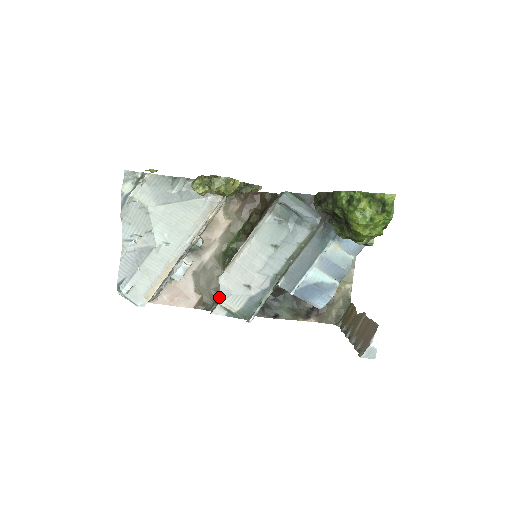
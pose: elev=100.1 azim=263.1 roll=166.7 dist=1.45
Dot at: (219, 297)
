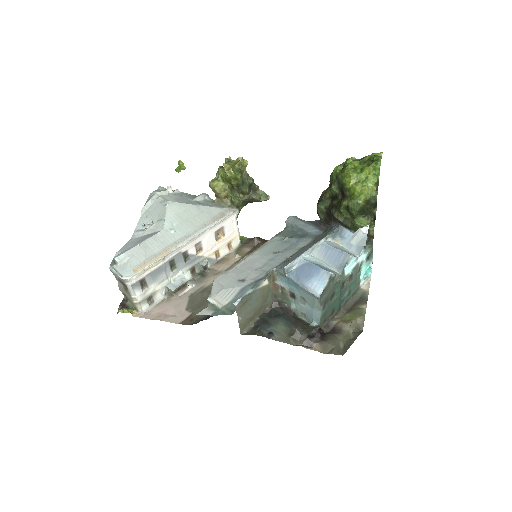
Dot at: occluded
